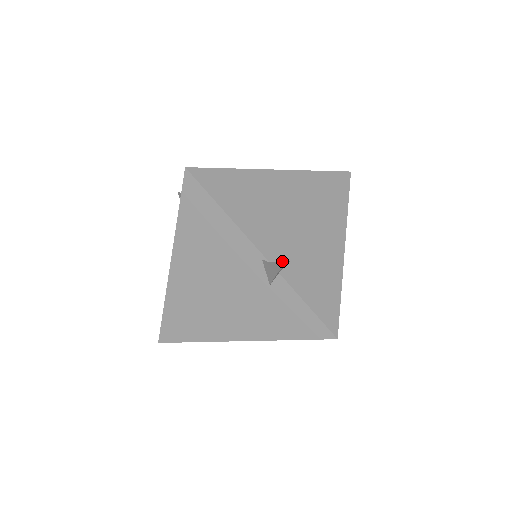
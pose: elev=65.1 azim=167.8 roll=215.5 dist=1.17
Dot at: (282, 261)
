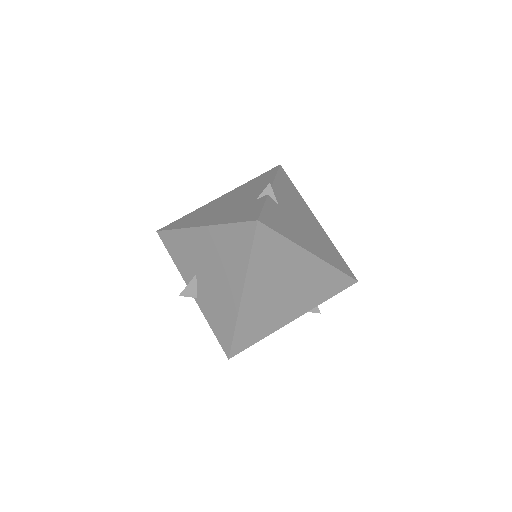
Dot at: (275, 200)
